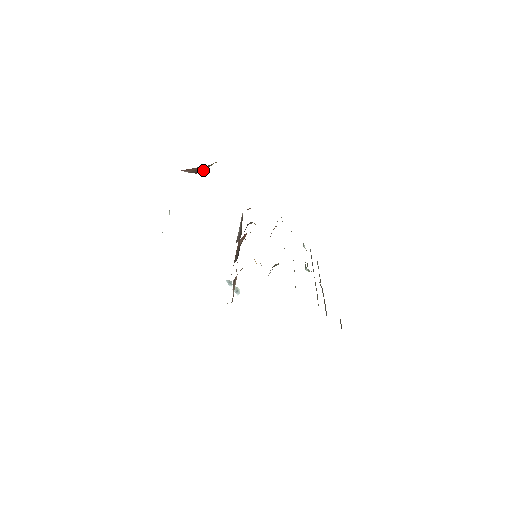
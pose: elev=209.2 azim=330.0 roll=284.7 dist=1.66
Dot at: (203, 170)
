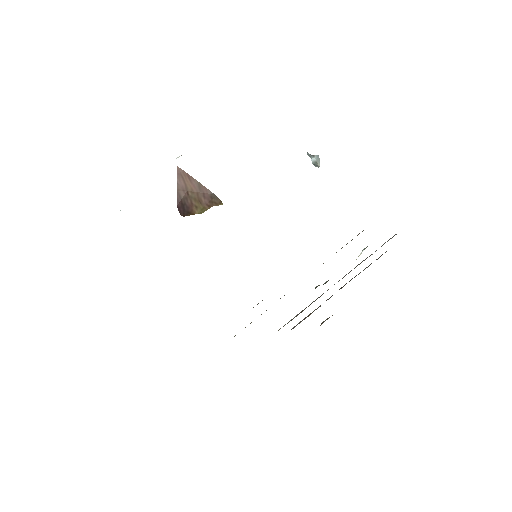
Dot at: (184, 213)
